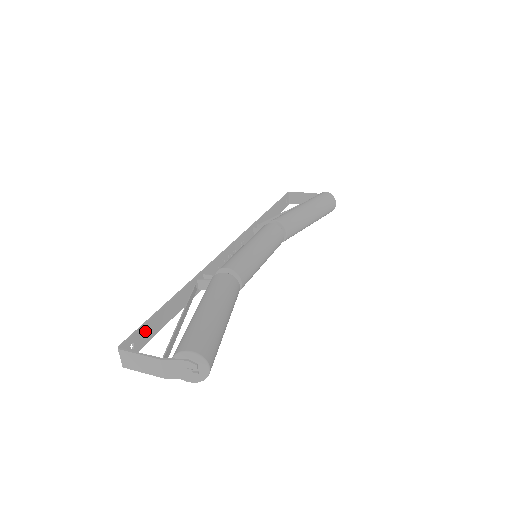
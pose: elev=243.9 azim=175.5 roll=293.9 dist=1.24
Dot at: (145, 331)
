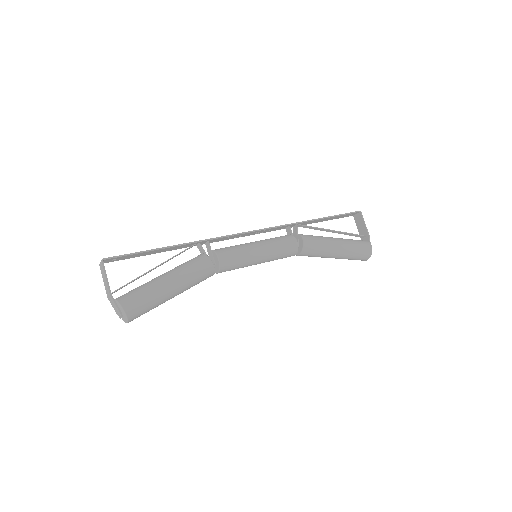
Dot at: (130, 256)
